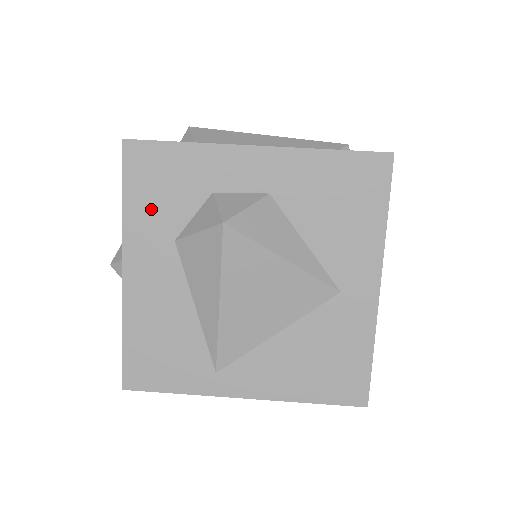
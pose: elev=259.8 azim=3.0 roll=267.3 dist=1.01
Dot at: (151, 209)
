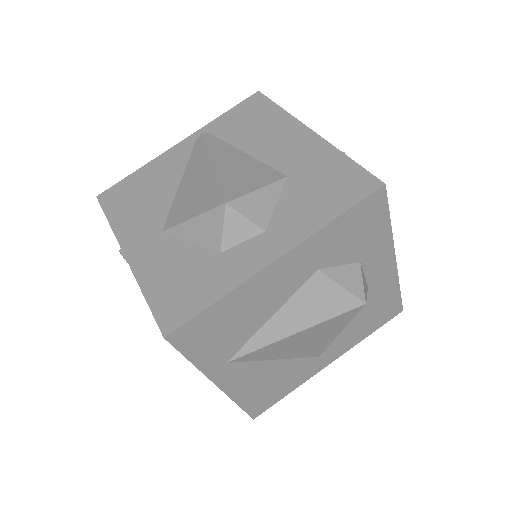
Dot at: (337, 239)
